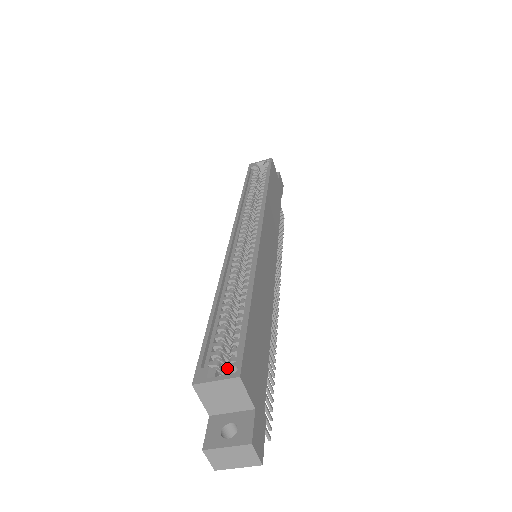
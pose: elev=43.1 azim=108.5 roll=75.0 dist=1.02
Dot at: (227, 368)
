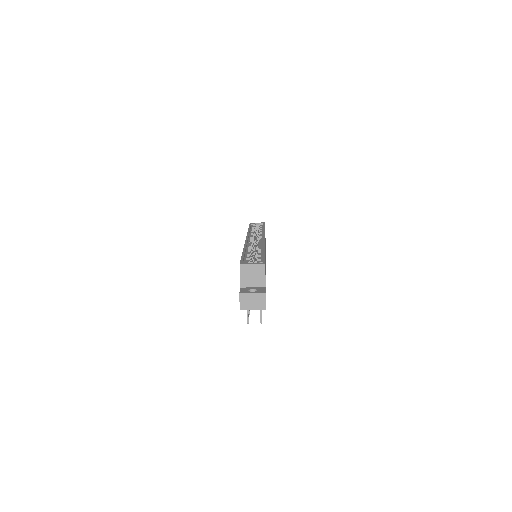
Dot at: (258, 262)
